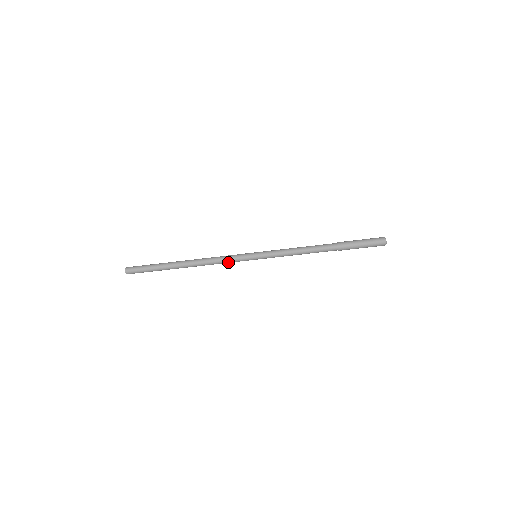
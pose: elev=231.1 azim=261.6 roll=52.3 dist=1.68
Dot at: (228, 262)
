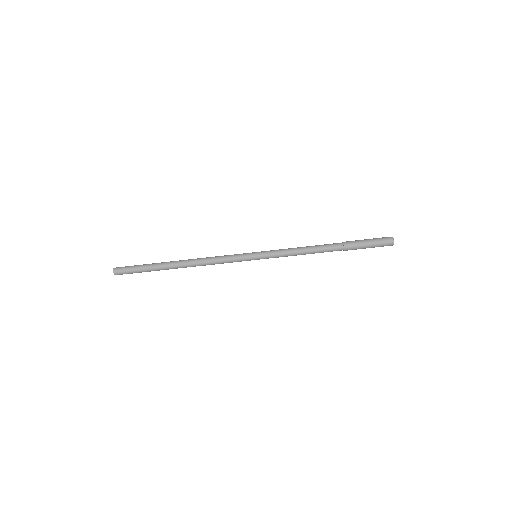
Dot at: (226, 262)
